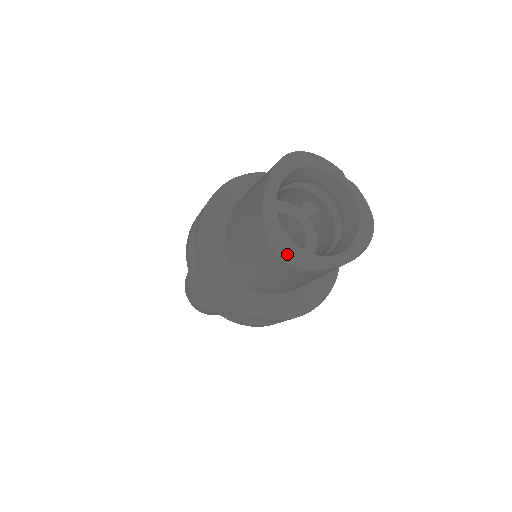
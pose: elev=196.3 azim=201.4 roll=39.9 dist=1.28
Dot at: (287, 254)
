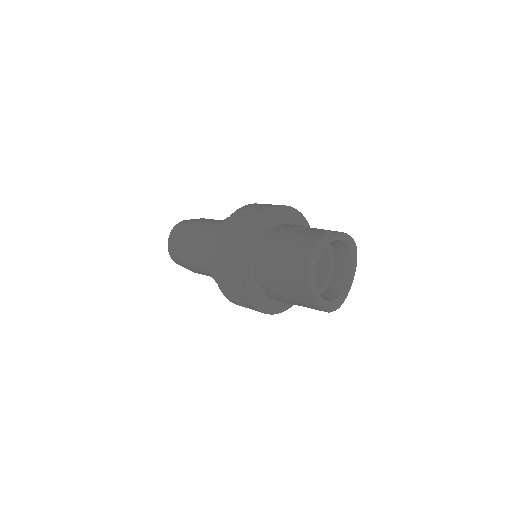
Dot at: (336, 308)
